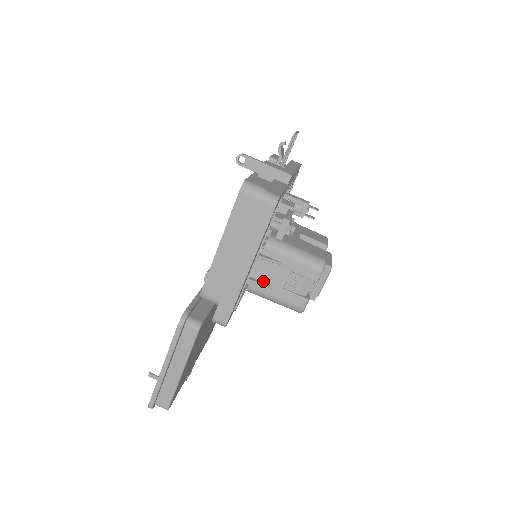
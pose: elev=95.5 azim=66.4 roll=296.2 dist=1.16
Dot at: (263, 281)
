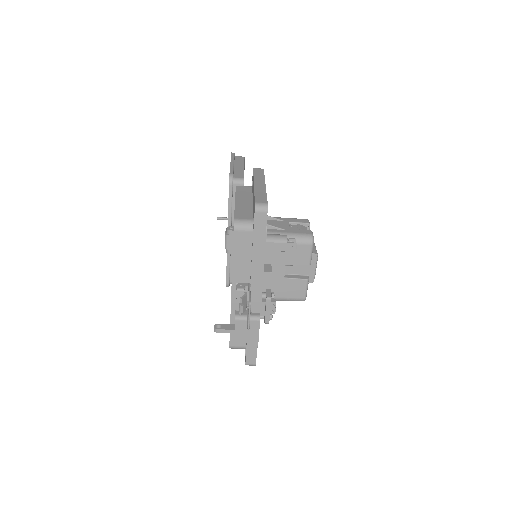
Dot at: occluded
